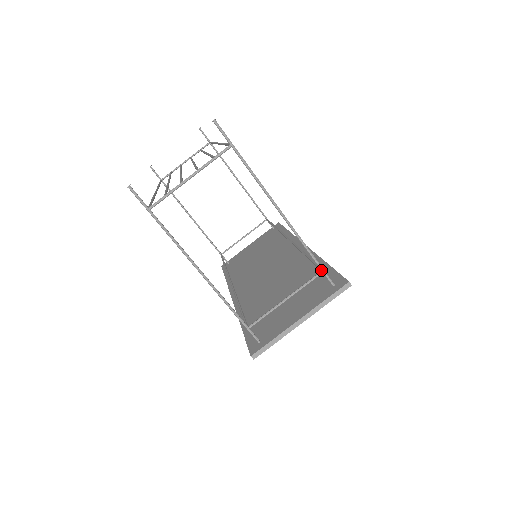
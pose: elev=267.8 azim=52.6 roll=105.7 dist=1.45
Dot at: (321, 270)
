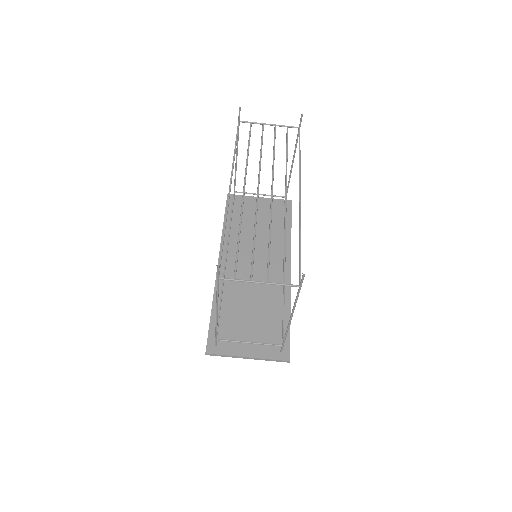
Dot at: (282, 345)
